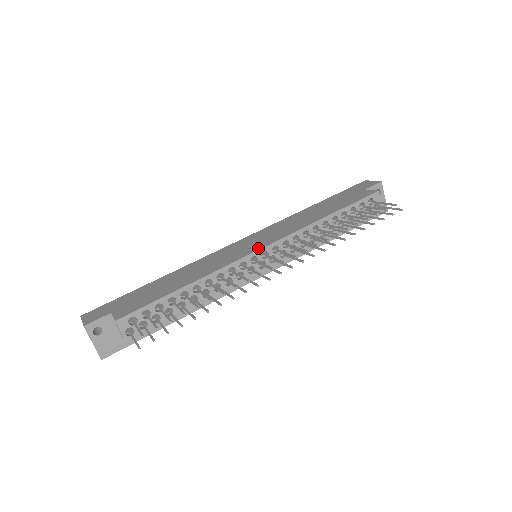
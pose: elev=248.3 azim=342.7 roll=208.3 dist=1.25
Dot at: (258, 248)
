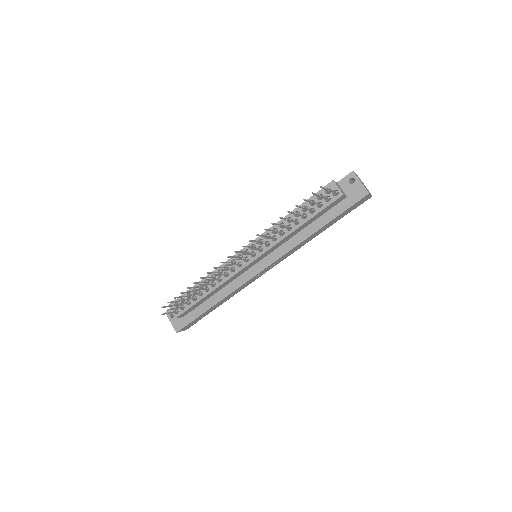
Dot at: (243, 249)
